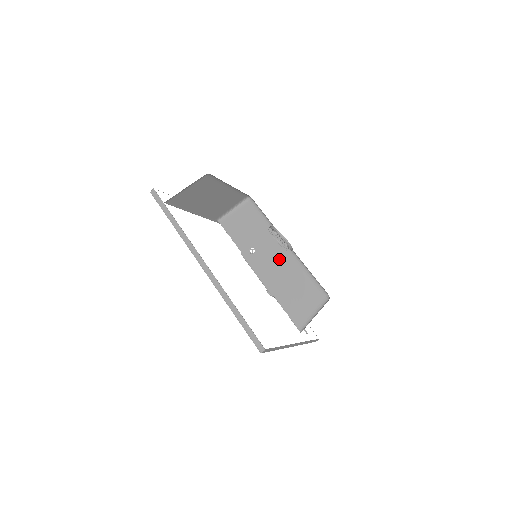
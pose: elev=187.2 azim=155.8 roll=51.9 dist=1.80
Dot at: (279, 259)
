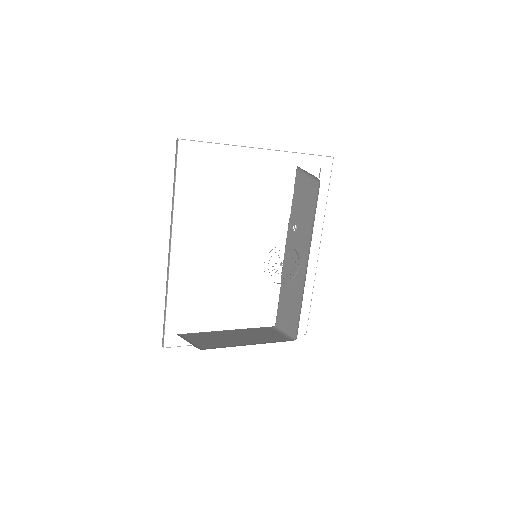
Dot at: occluded
